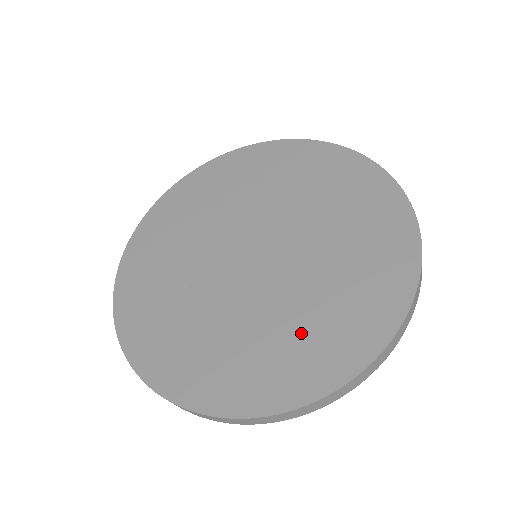
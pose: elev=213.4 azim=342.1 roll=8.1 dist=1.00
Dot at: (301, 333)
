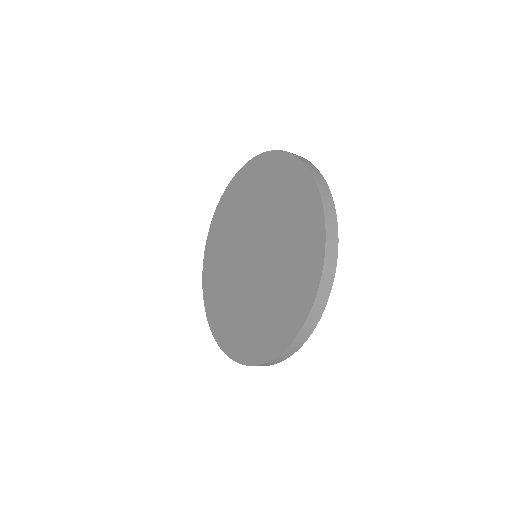
Dot at: (244, 324)
